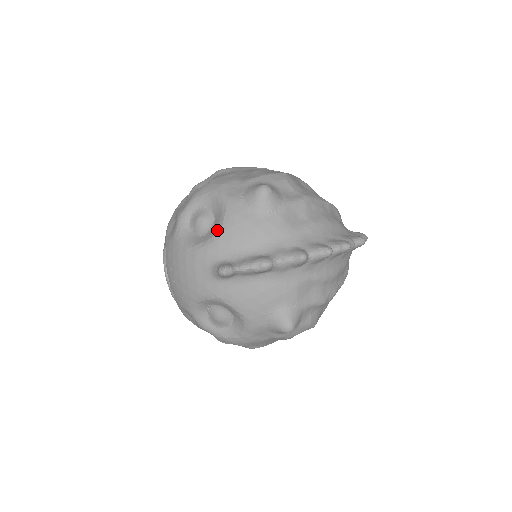
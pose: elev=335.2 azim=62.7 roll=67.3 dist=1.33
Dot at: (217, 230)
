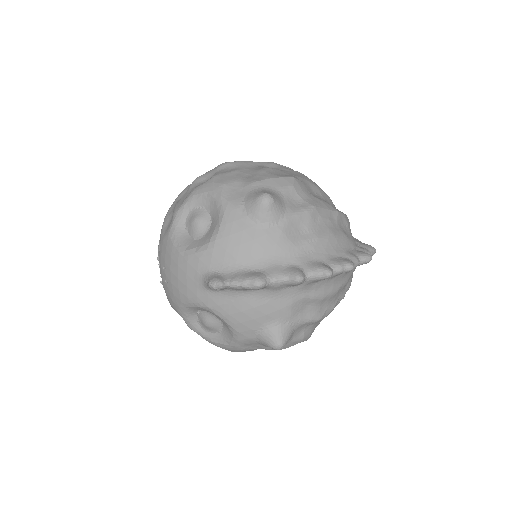
Dot at: (212, 237)
